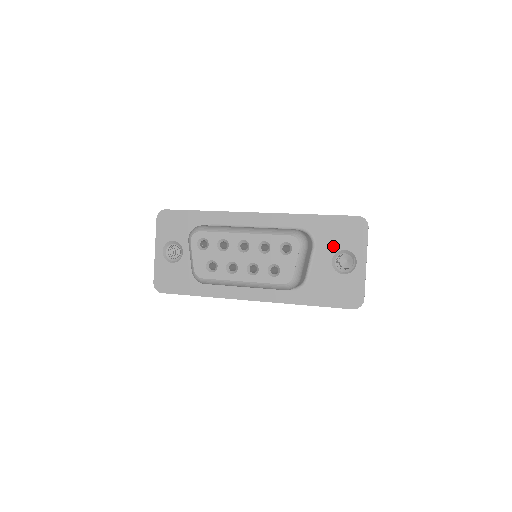
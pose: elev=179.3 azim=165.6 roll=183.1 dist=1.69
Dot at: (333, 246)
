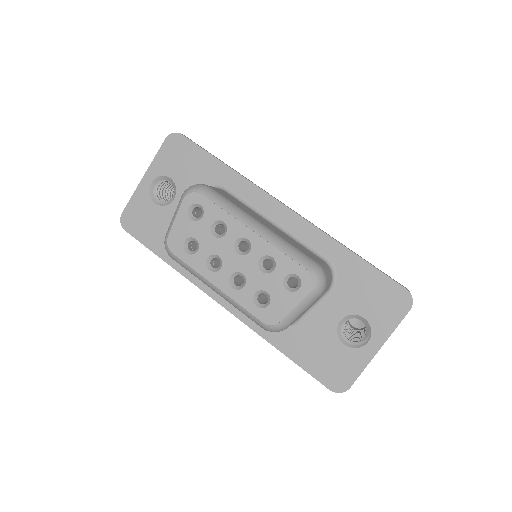
Dot at: (353, 305)
